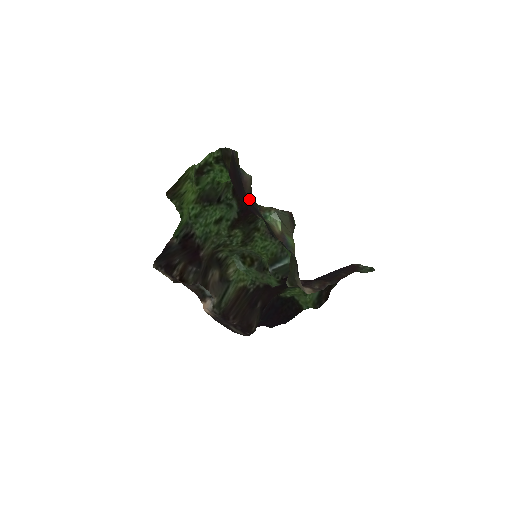
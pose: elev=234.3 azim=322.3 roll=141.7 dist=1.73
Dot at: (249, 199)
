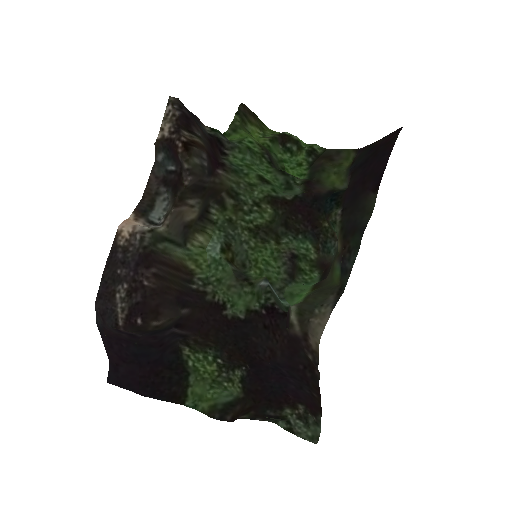
Dot at: (347, 188)
